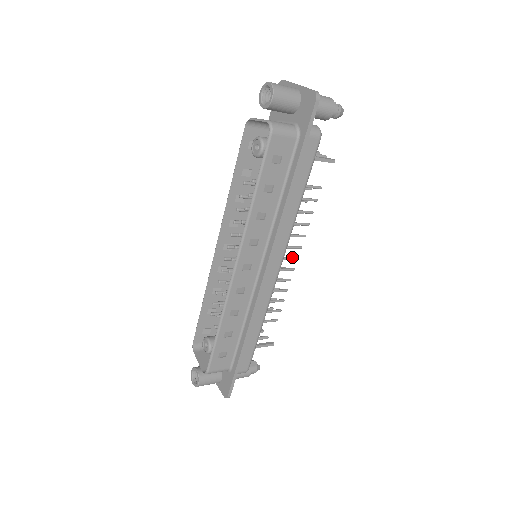
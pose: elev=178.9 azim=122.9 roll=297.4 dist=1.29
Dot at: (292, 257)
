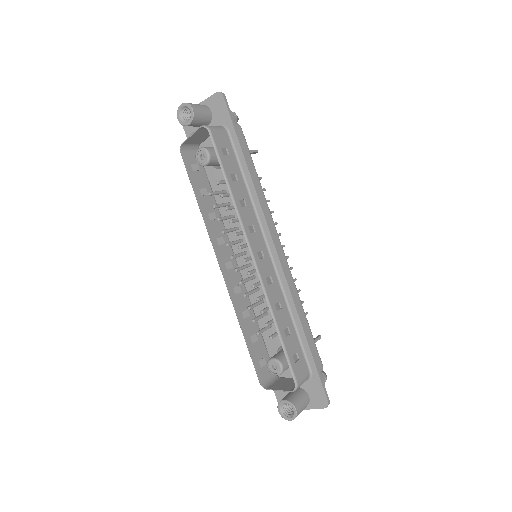
Dot at: occluded
